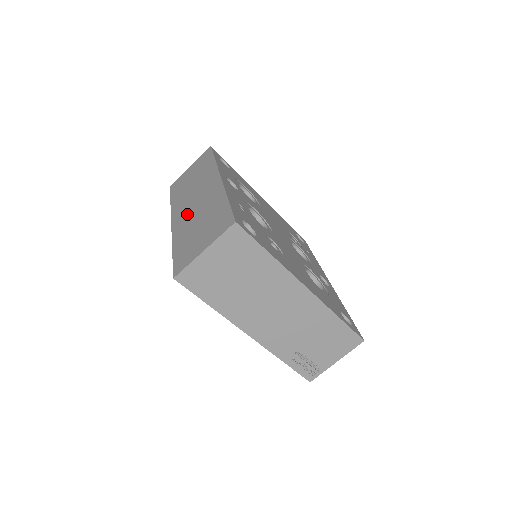
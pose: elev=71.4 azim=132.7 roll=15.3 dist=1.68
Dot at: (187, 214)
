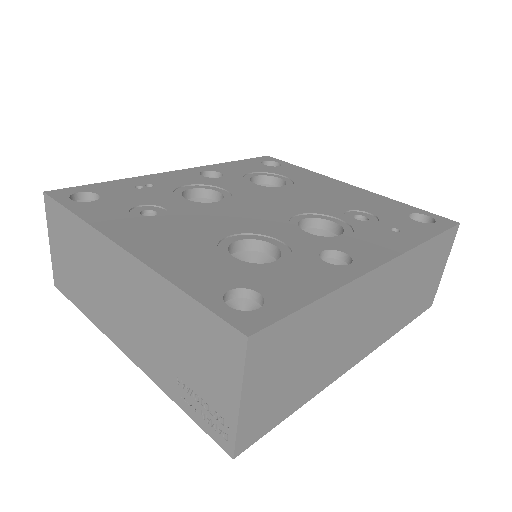
Dot at: occluded
